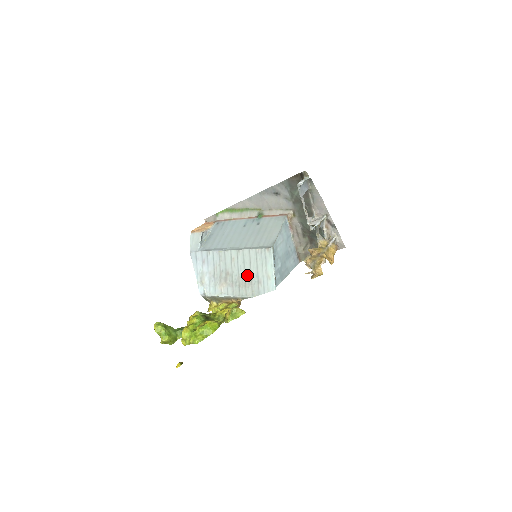
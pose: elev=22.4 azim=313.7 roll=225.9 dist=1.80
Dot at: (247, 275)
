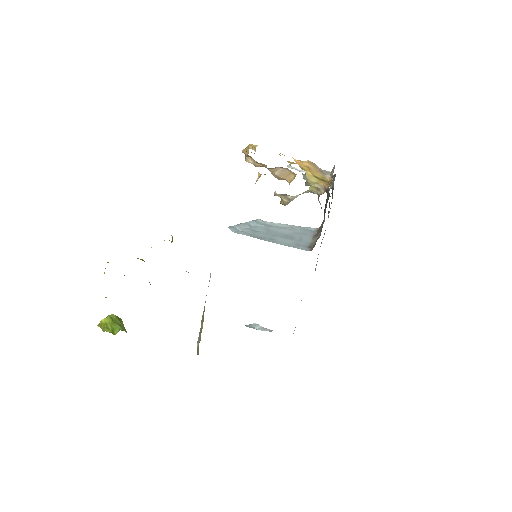
Dot at: occluded
